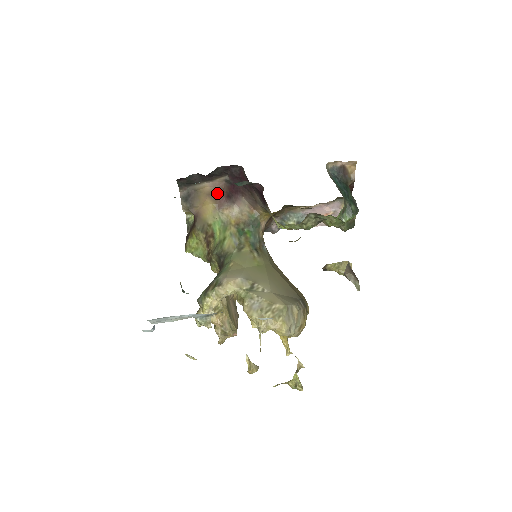
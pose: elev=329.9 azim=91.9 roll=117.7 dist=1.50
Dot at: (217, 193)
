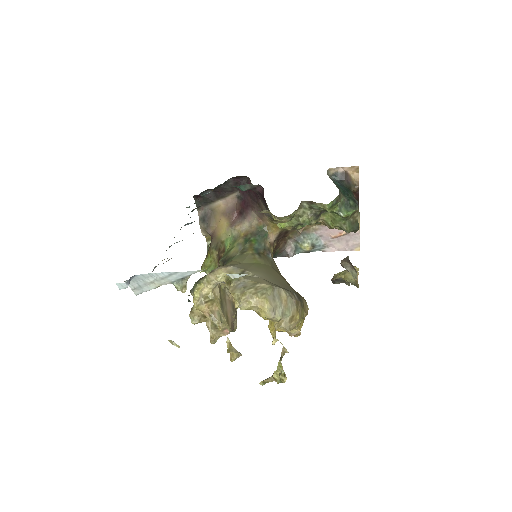
Dot at: (231, 211)
